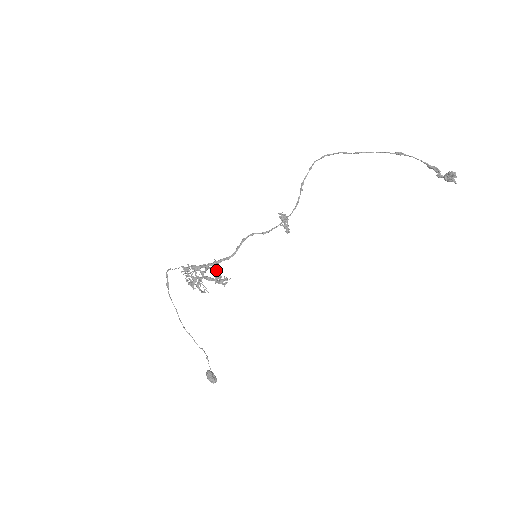
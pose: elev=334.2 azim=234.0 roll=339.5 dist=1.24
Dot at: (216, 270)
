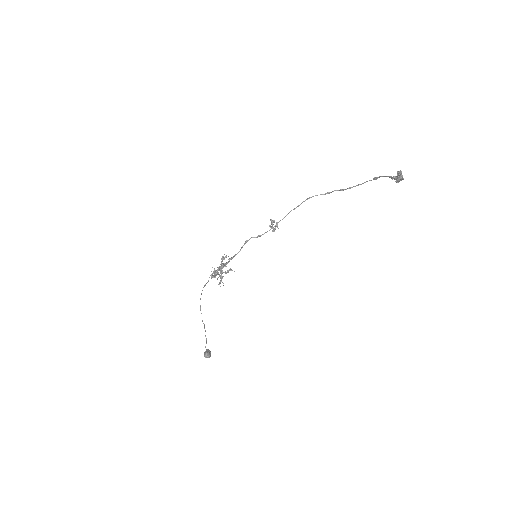
Dot at: (222, 258)
